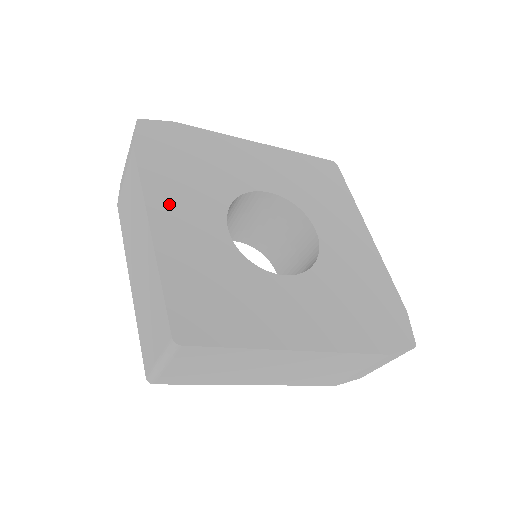
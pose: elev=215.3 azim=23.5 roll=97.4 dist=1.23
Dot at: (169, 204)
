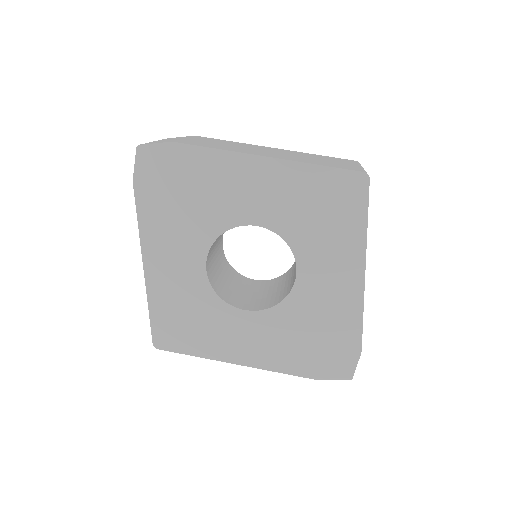
Dot at: (159, 244)
